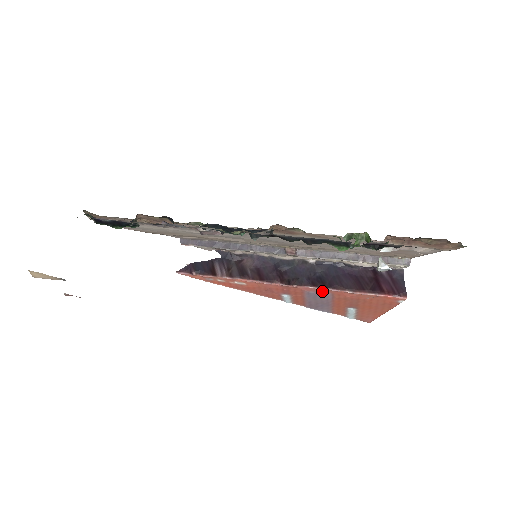
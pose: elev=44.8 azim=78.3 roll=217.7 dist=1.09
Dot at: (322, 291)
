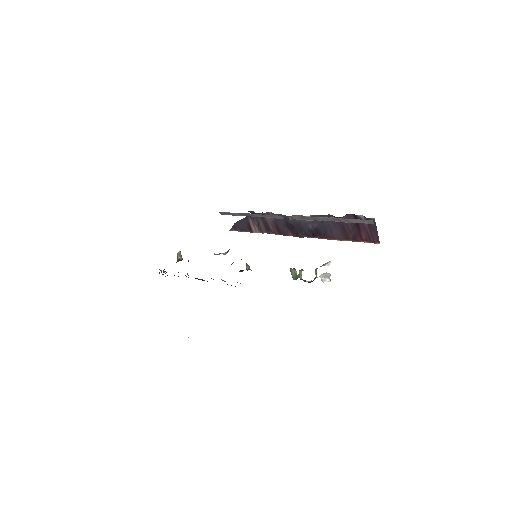
Dot at: (322, 238)
